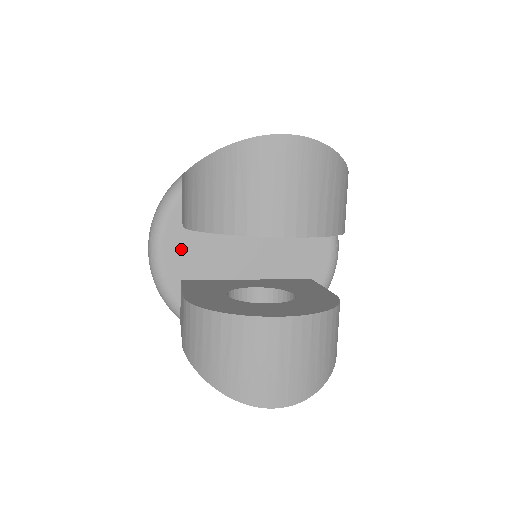
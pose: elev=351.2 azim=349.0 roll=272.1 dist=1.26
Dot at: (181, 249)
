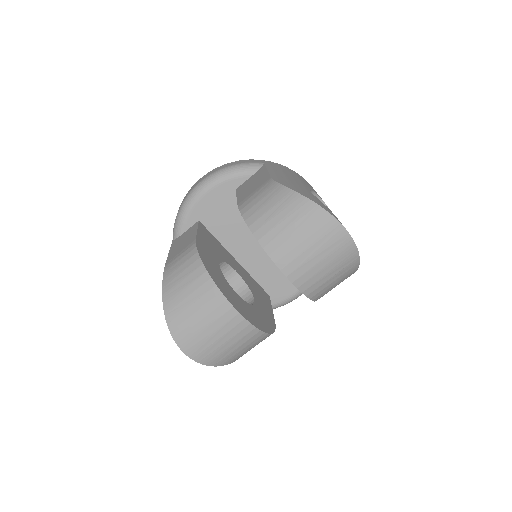
Dot at: (218, 204)
